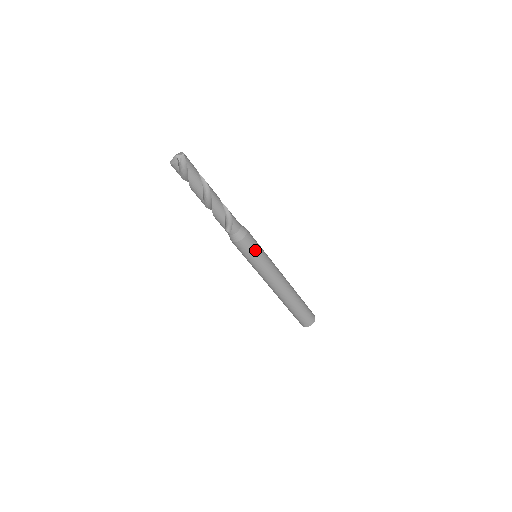
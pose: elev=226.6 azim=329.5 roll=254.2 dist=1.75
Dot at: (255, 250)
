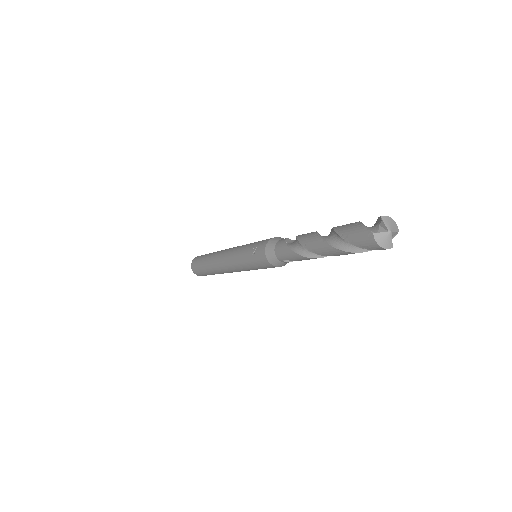
Dot at: occluded
